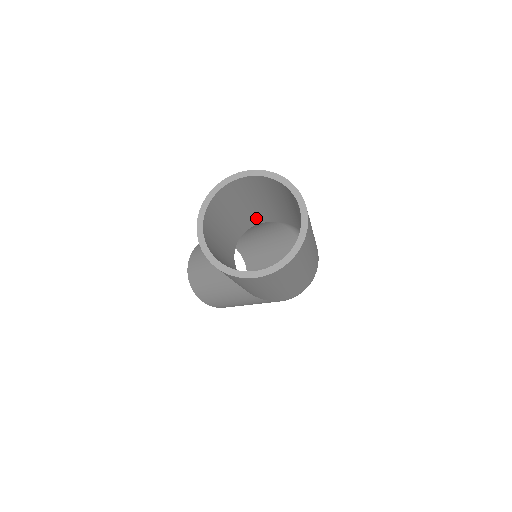
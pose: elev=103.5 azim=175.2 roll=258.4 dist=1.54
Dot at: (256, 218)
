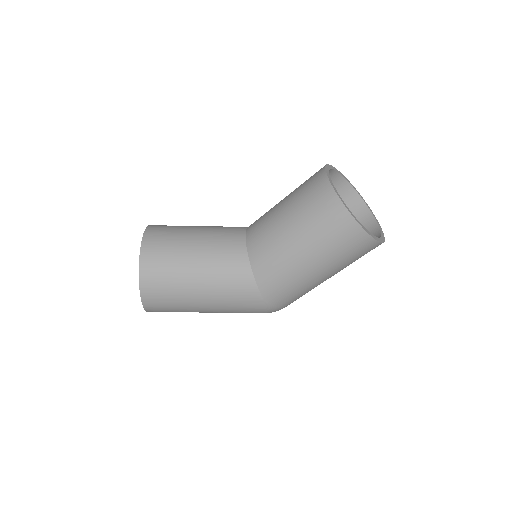
Dot at: occluded
